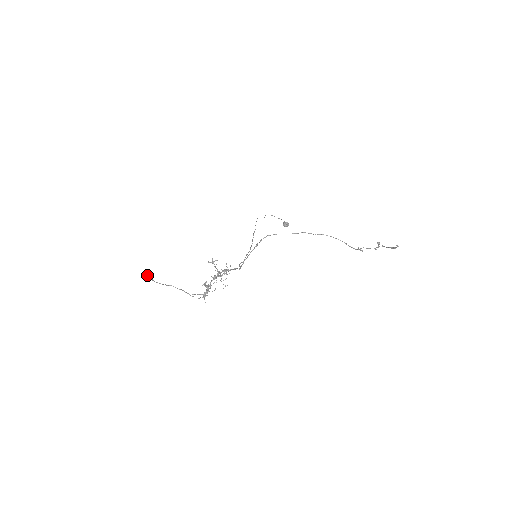
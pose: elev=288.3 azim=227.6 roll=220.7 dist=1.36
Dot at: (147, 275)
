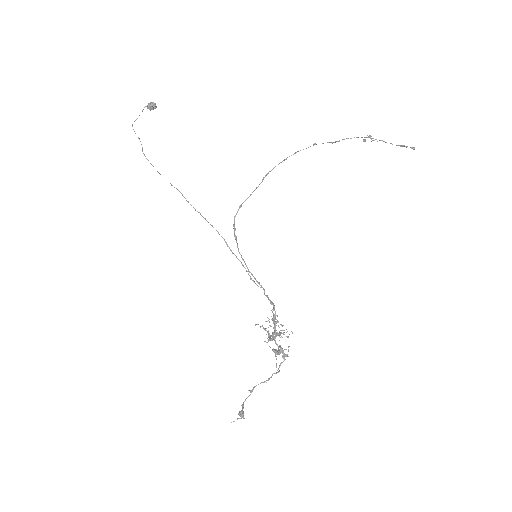
Dot at: (242, 416)
